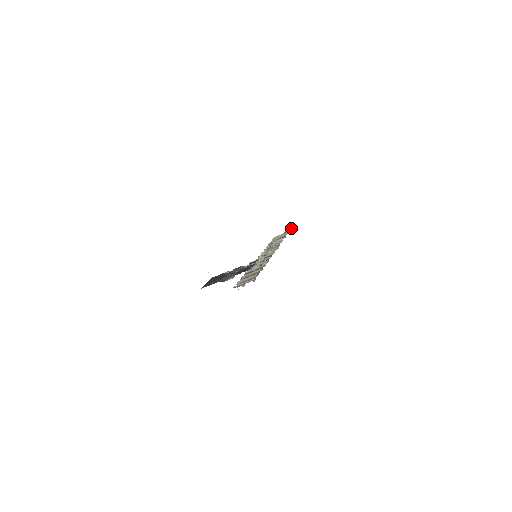
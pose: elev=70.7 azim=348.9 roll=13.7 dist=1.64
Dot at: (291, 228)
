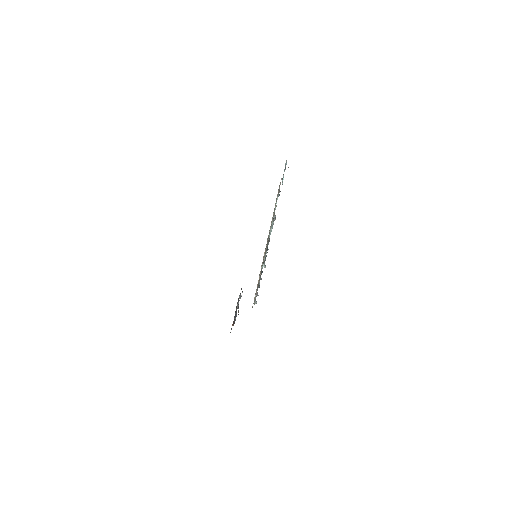
Dot at: (285, 167)
